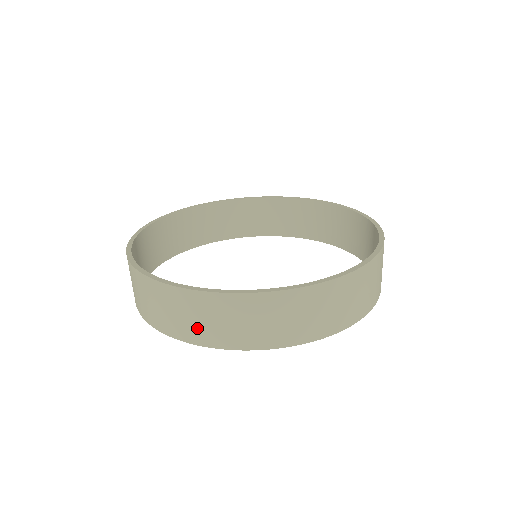
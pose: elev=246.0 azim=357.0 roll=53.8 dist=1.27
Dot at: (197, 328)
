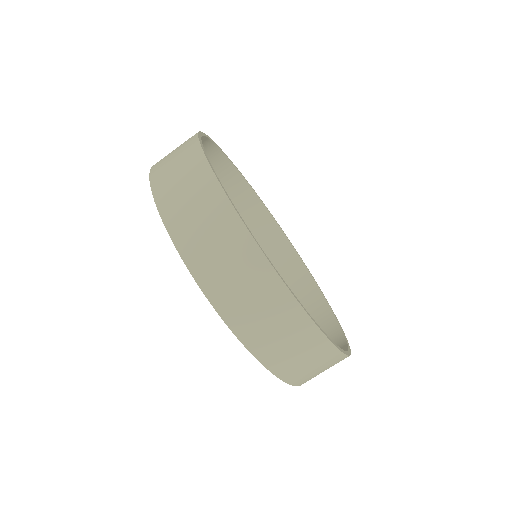
Dot at: (240, 305)
